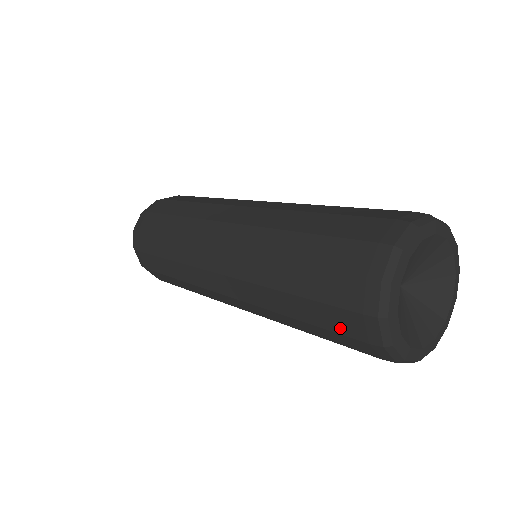
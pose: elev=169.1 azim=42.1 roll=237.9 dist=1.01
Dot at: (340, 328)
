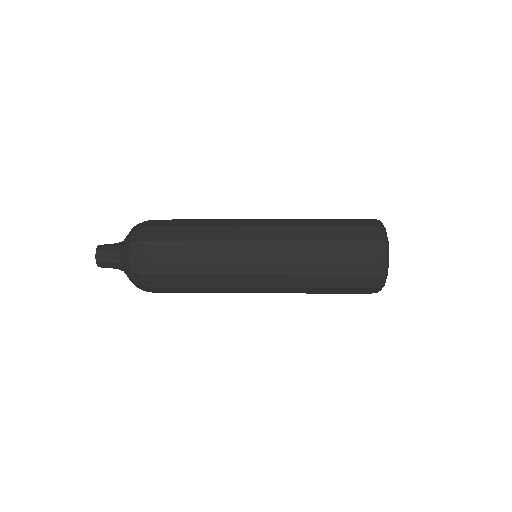
Dot at: (358, 285)
